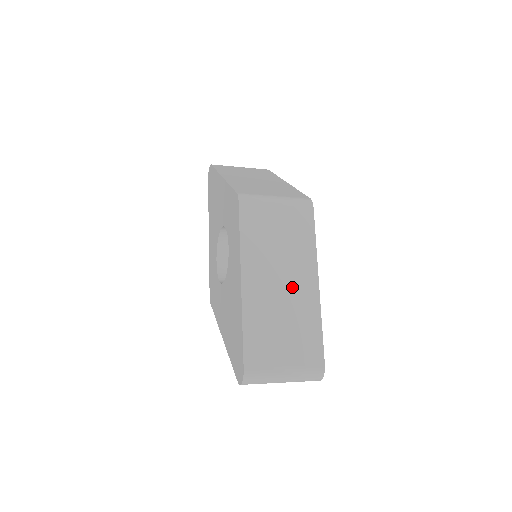
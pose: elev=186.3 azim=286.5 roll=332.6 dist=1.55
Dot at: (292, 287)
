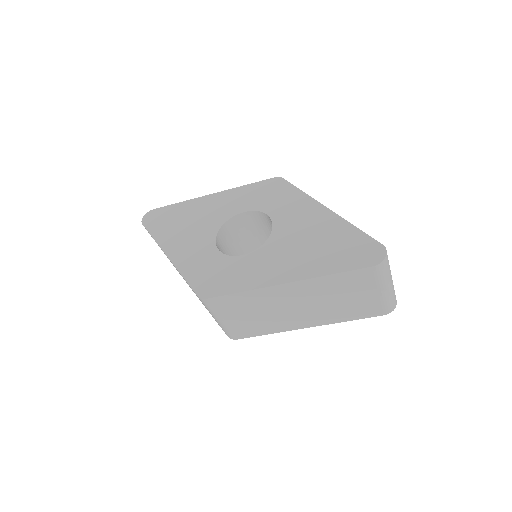
Dot at: occluded
